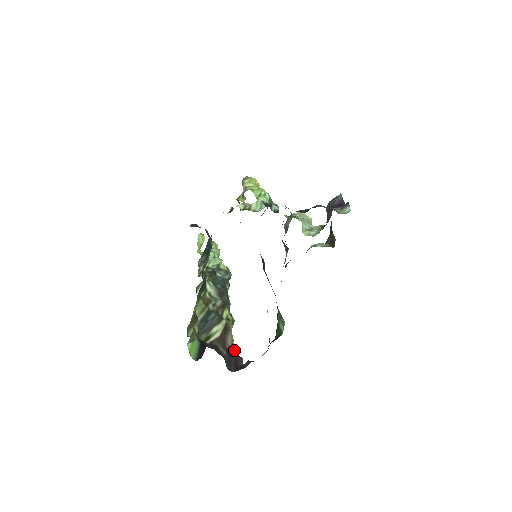
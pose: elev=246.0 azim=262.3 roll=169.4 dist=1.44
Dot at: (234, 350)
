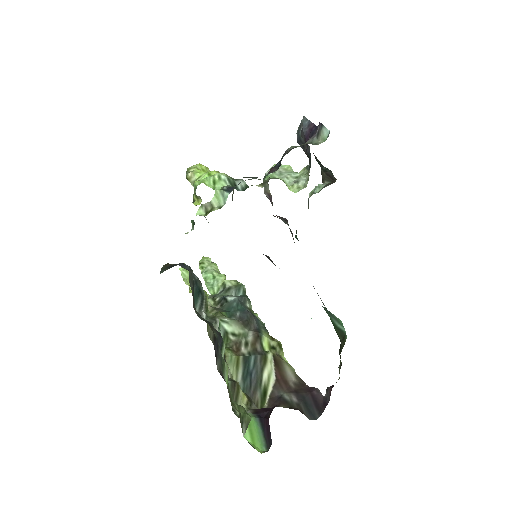
Dot at: (302, 383)
